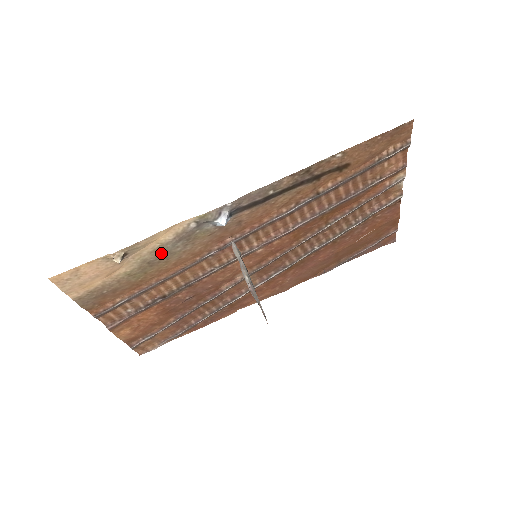
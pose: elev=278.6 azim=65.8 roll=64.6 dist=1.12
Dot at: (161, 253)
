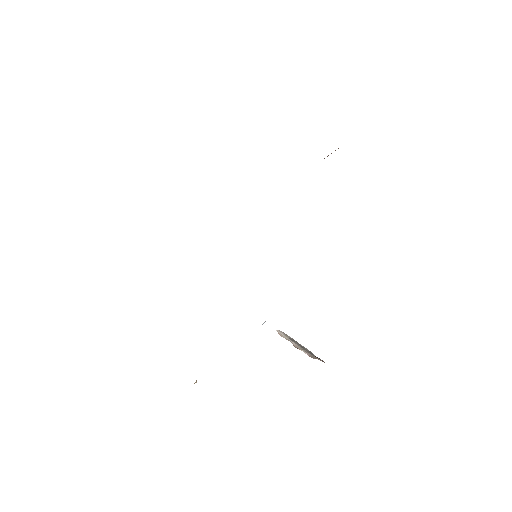
Dot at: occluded
